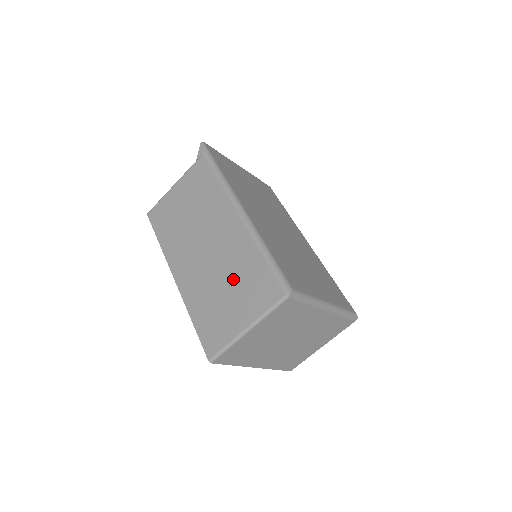
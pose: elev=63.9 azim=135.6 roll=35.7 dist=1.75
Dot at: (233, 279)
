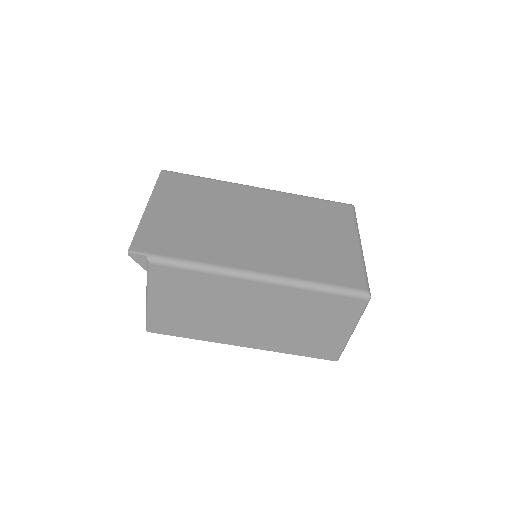
Dot at: (306, 318)
